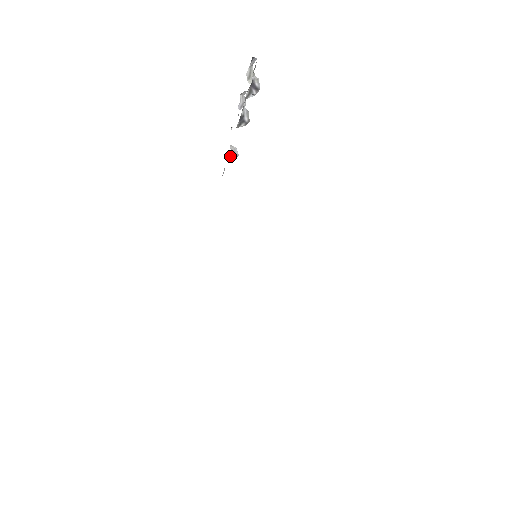
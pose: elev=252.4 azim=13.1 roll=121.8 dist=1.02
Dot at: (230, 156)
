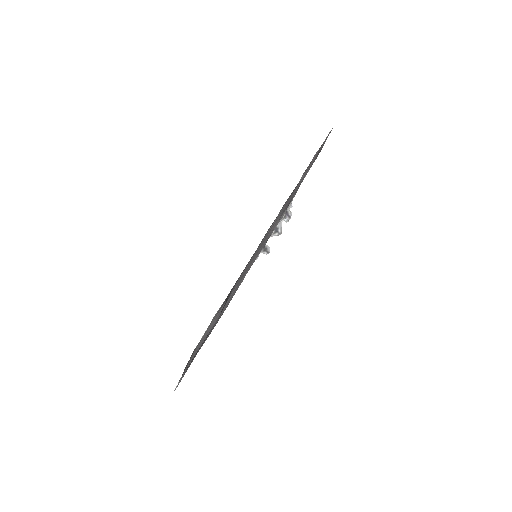
Dot at: (264, 250)
